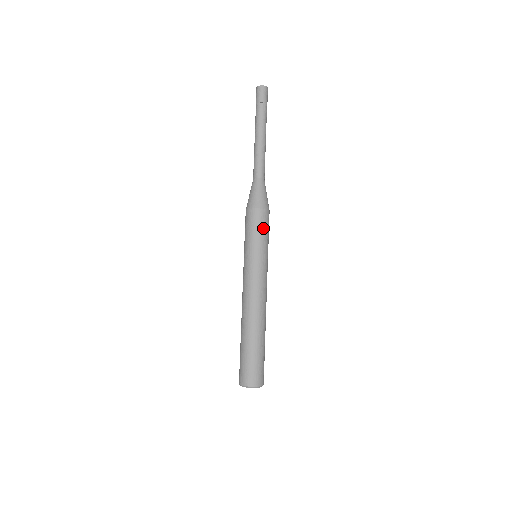
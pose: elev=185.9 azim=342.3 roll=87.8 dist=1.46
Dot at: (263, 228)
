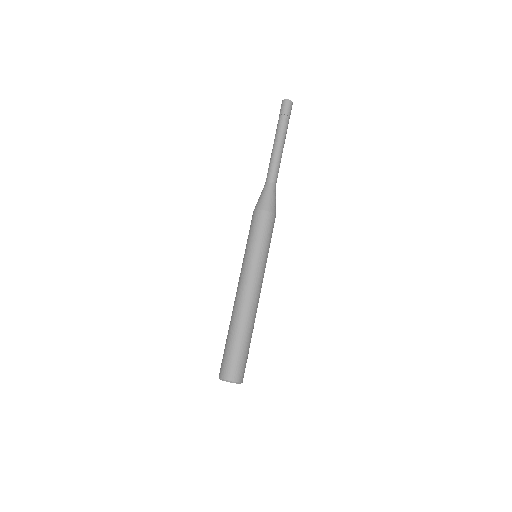
Dot at: (256, 228)
